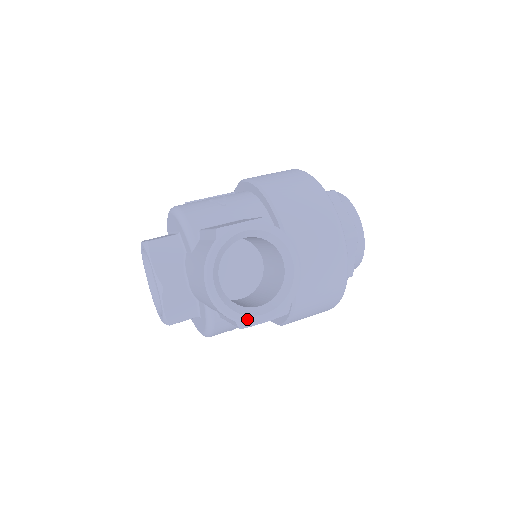
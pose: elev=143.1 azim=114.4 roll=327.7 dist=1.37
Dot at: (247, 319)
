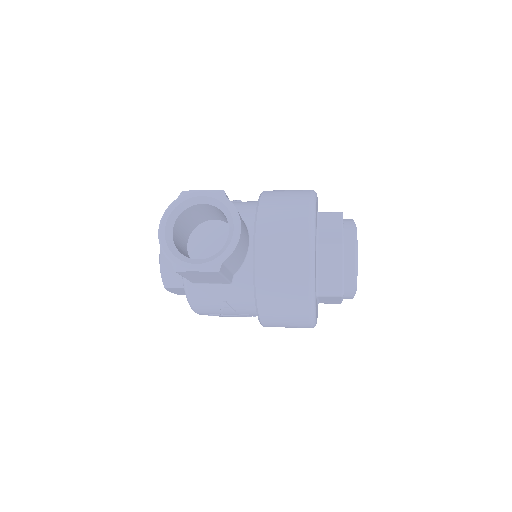
Dot at: (181, 263)
